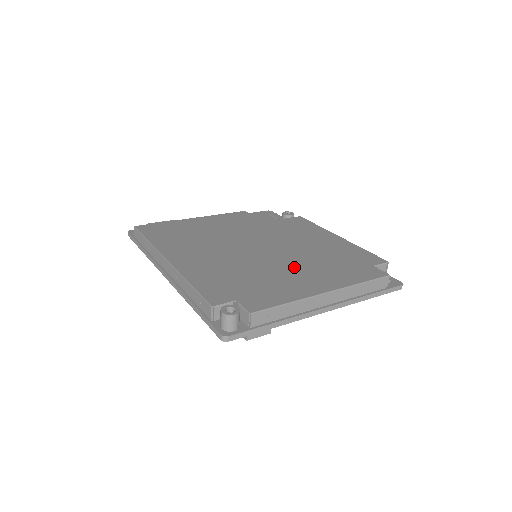
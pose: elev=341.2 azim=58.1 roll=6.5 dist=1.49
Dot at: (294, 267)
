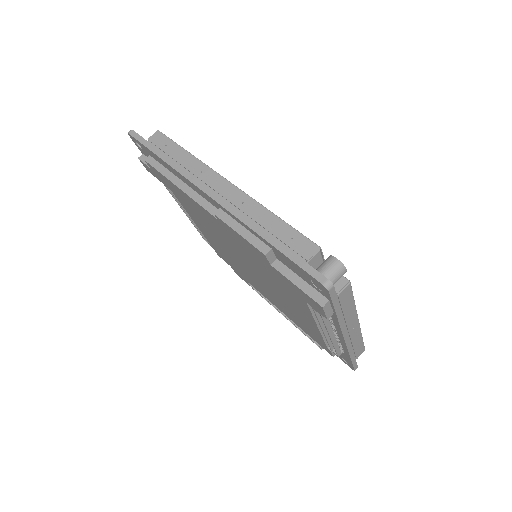
Dot at: occluded
